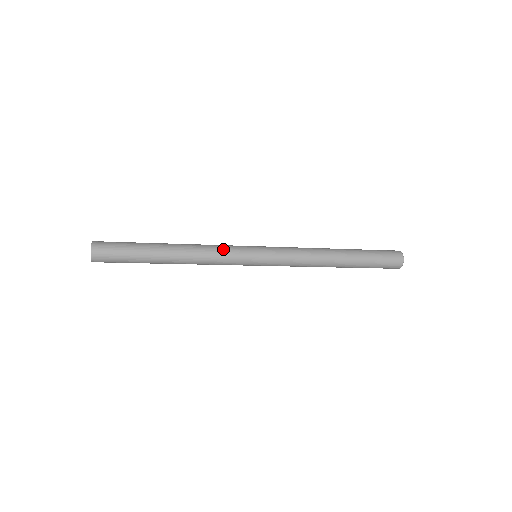
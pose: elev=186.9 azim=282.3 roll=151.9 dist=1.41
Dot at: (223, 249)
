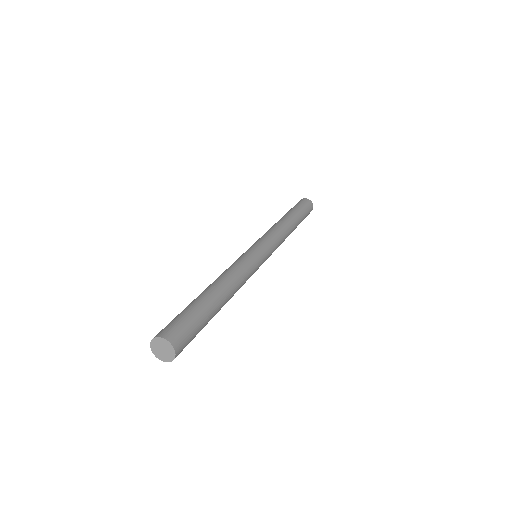
Dot at: (251, 273)
